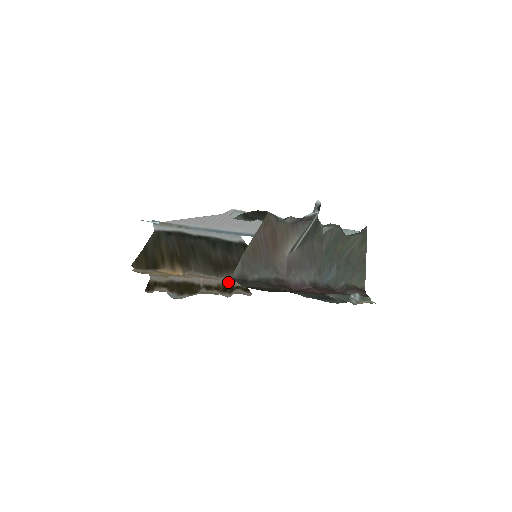
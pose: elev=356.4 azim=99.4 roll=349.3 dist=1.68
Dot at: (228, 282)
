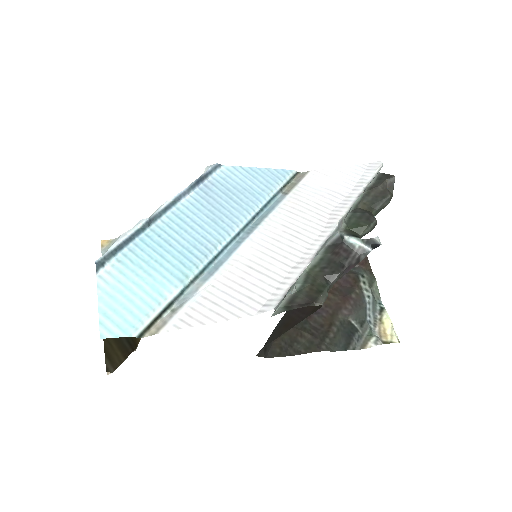
Dot at: occluded
